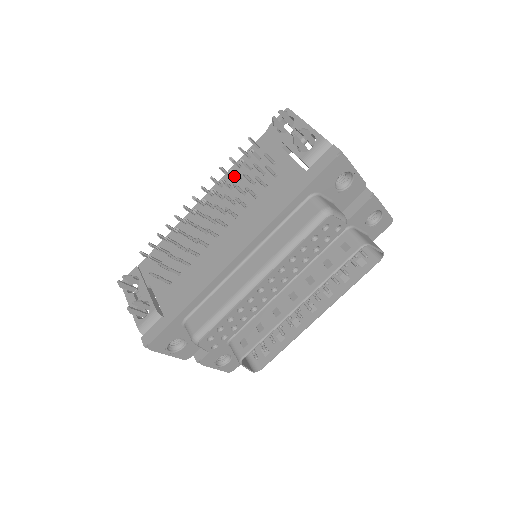
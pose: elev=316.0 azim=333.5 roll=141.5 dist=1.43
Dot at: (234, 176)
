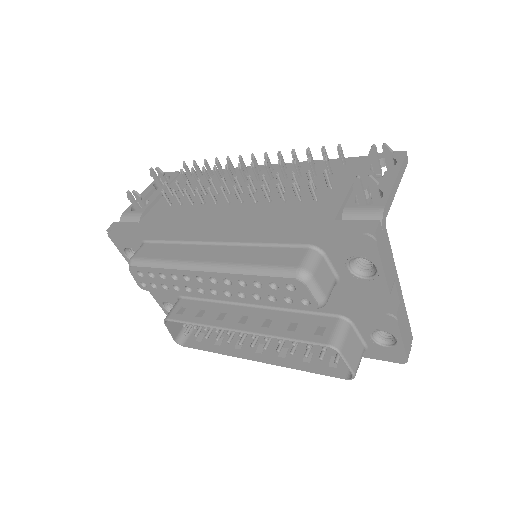
Dot at: (300, 169)
